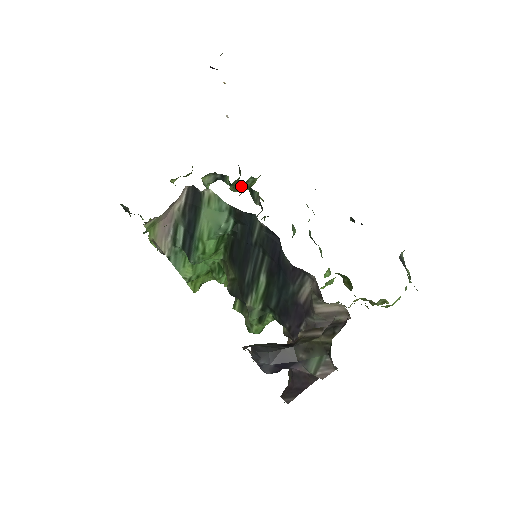
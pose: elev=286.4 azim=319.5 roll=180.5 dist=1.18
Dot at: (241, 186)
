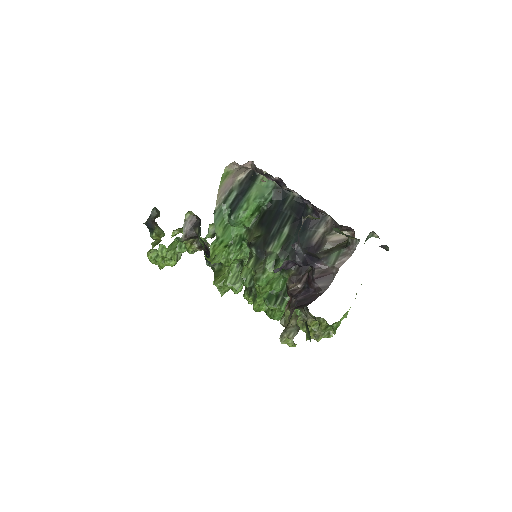
Dot at: occluded
